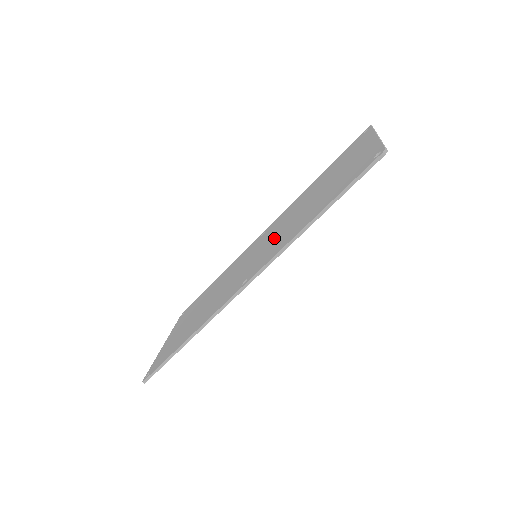
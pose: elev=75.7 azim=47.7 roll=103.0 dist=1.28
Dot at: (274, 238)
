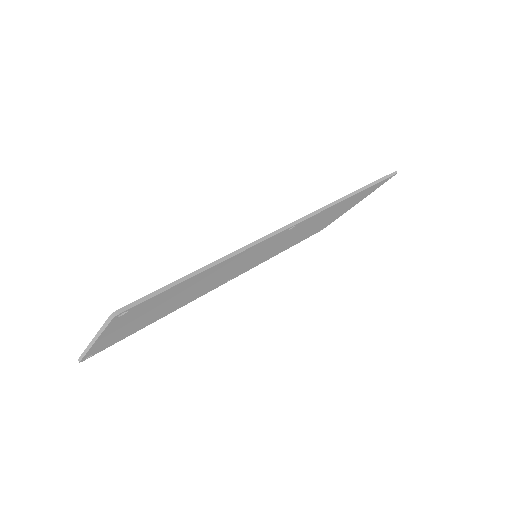
Dot at: occluded
